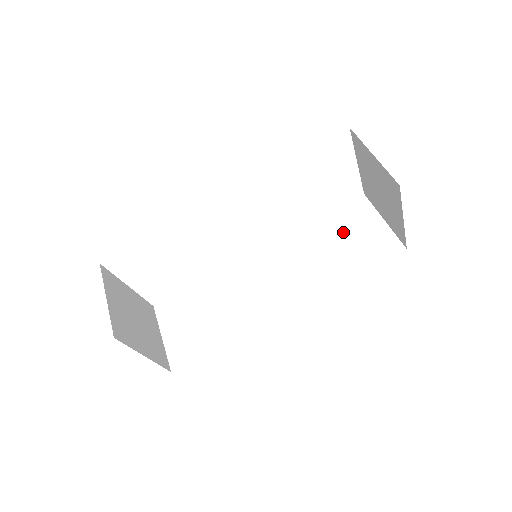
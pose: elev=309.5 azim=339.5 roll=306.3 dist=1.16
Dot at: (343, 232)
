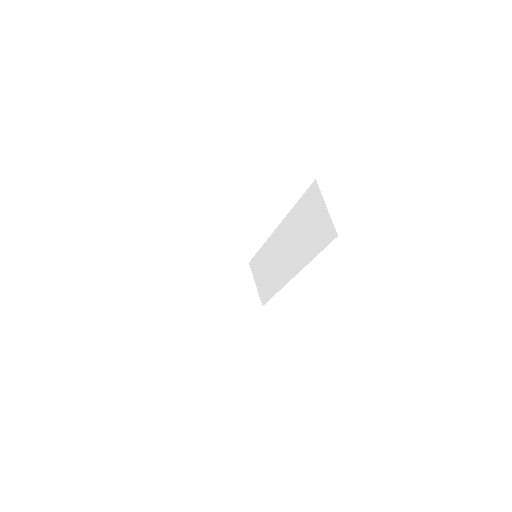
Dot at: (309, 216)
